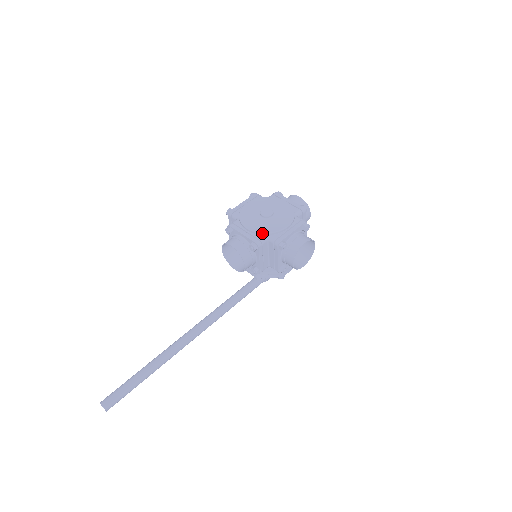
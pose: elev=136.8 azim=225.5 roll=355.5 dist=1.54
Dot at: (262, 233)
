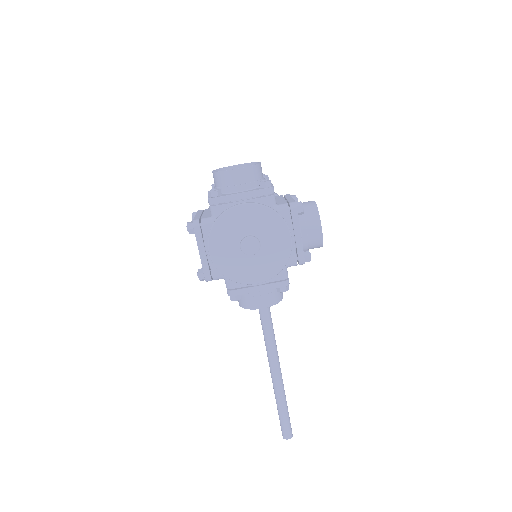
Dot at: (279, 273)
